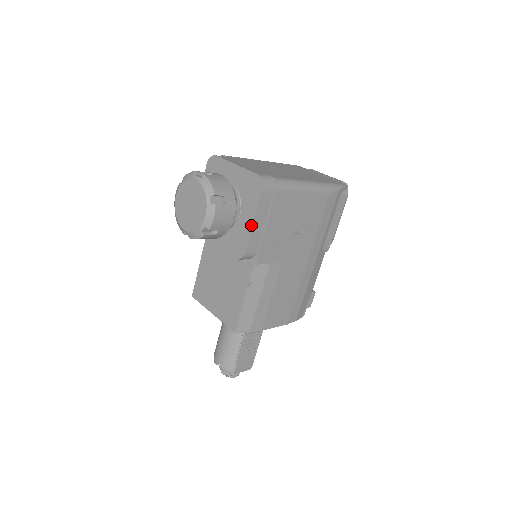
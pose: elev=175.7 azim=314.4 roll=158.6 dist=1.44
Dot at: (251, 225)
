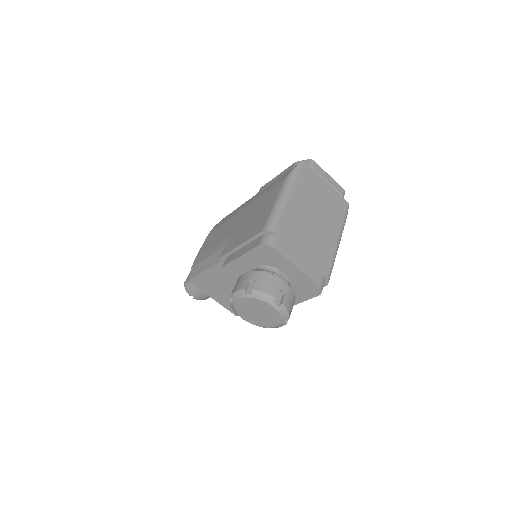
Dot at: (296, 304)
